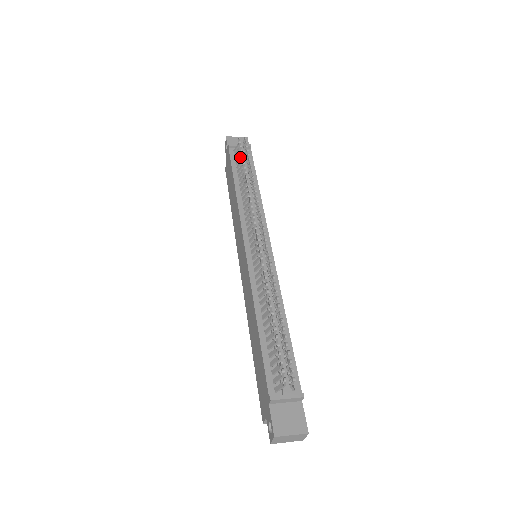
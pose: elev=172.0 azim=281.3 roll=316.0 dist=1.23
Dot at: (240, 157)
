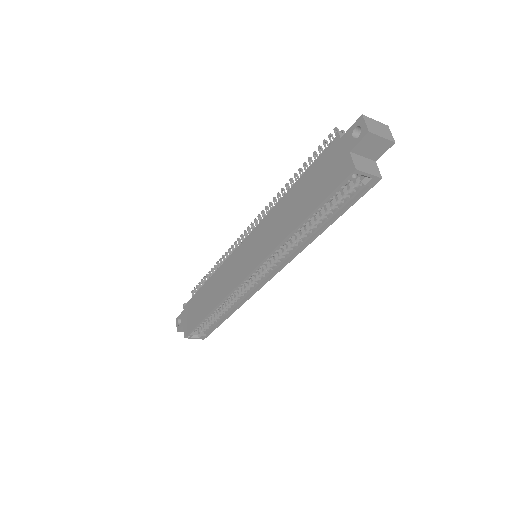
Dot at: occluded
